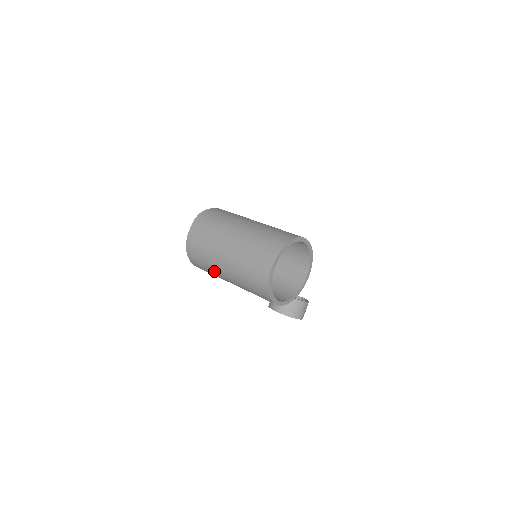
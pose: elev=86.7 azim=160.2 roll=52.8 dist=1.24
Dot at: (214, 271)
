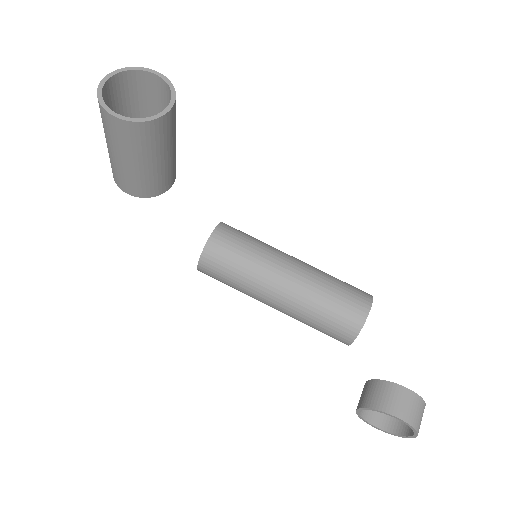
Dot at: (110, 159)
